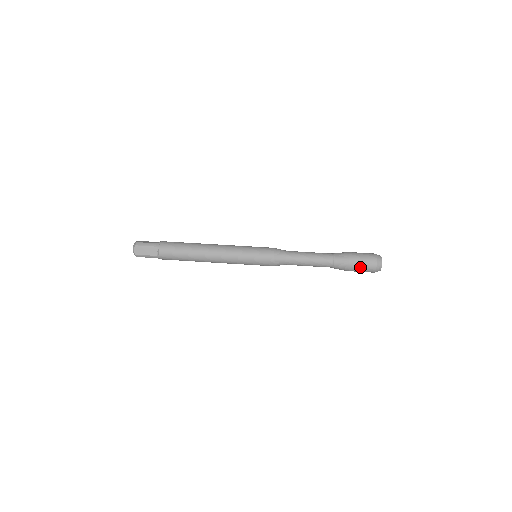
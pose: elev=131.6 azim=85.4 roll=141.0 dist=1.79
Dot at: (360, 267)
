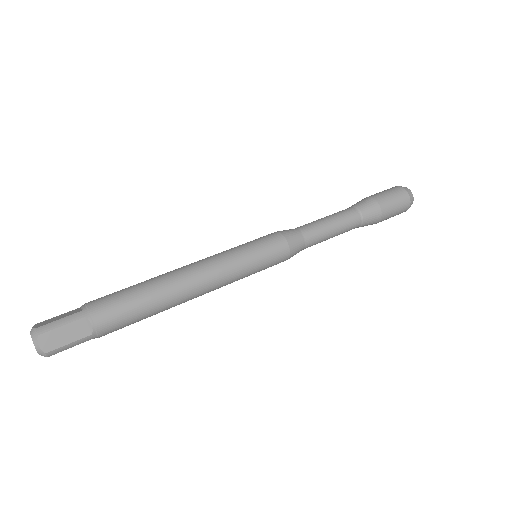
Dot at: (394, 210)
